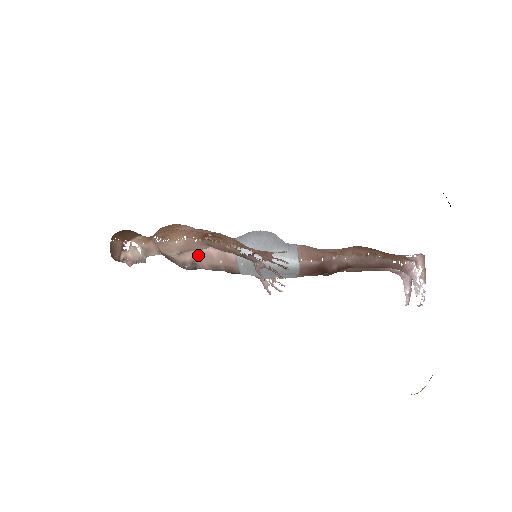
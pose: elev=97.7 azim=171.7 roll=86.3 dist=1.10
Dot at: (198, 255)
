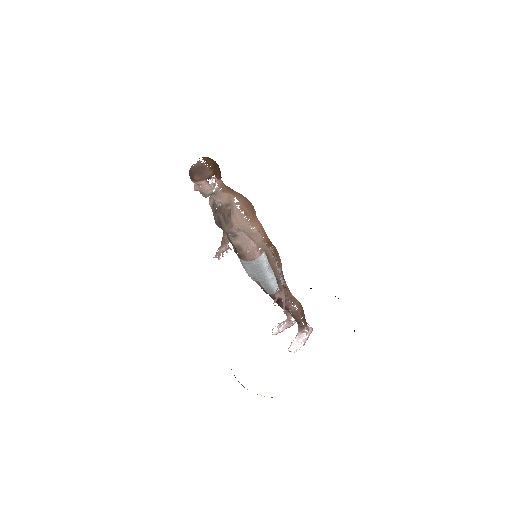
Dot at: (244, 237)
